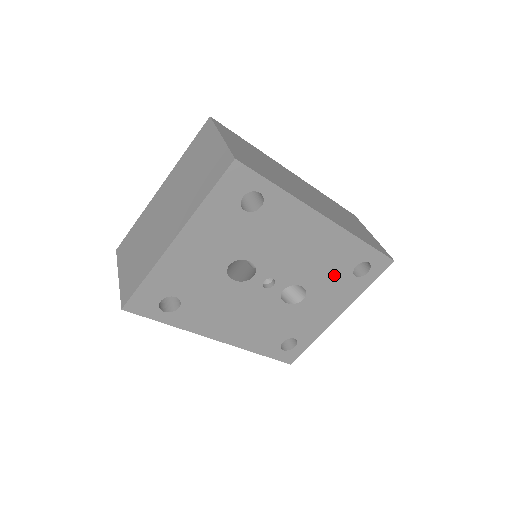
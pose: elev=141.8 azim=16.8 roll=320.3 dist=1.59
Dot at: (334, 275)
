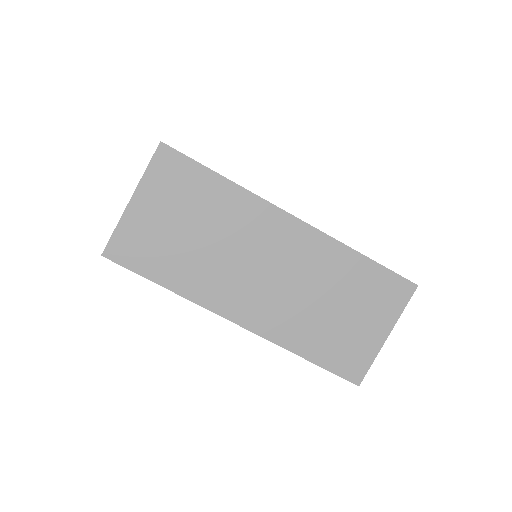
Dot at: occluded
